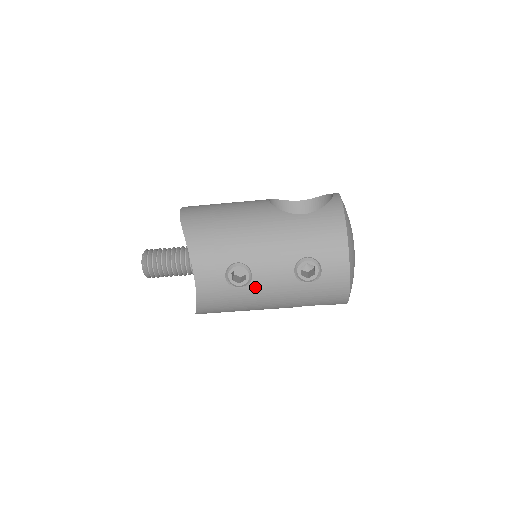
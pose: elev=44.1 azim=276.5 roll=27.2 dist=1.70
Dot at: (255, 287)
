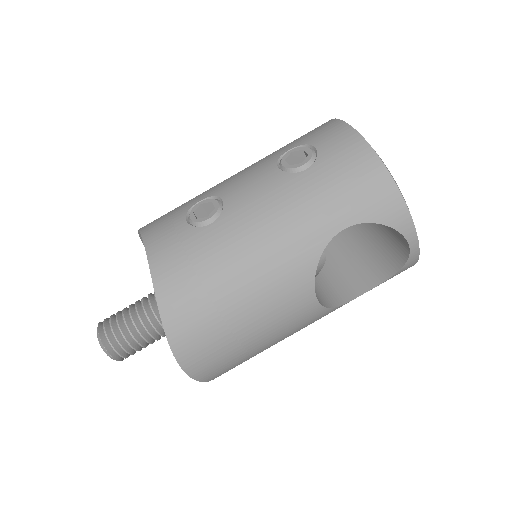
Dot at: (232, 212)
